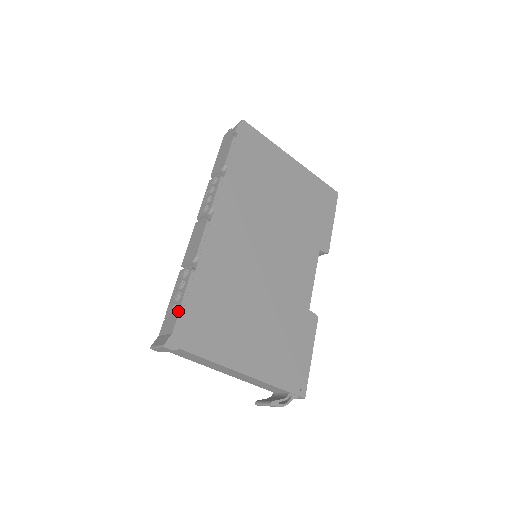
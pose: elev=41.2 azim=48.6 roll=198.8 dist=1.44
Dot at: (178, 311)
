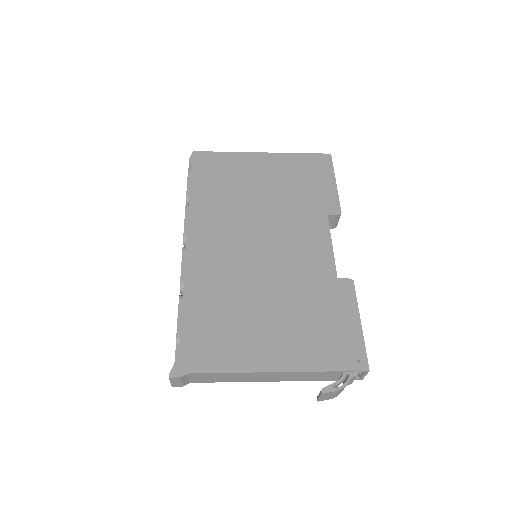
Dot at: (176, 340)
